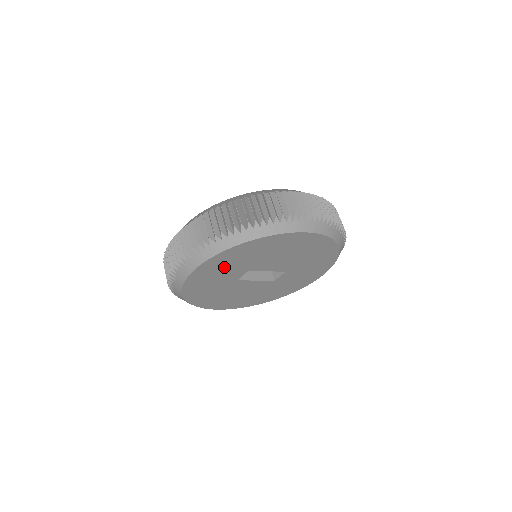
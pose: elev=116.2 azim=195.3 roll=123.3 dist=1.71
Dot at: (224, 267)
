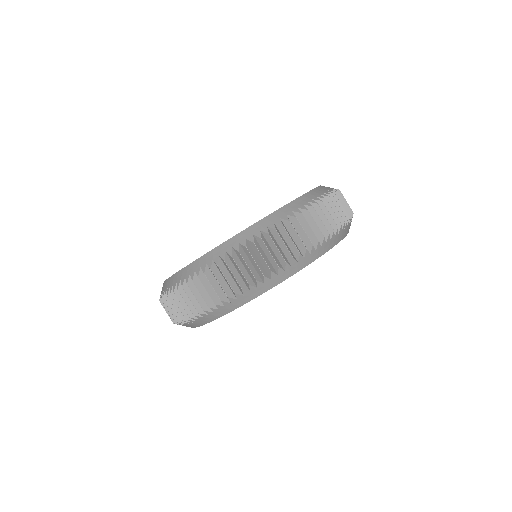
Dot at: occluded
